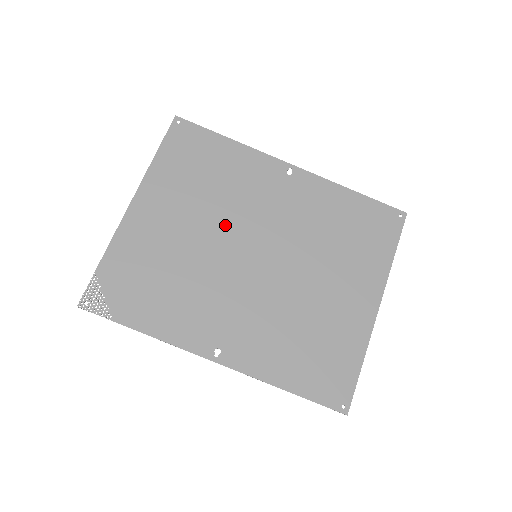
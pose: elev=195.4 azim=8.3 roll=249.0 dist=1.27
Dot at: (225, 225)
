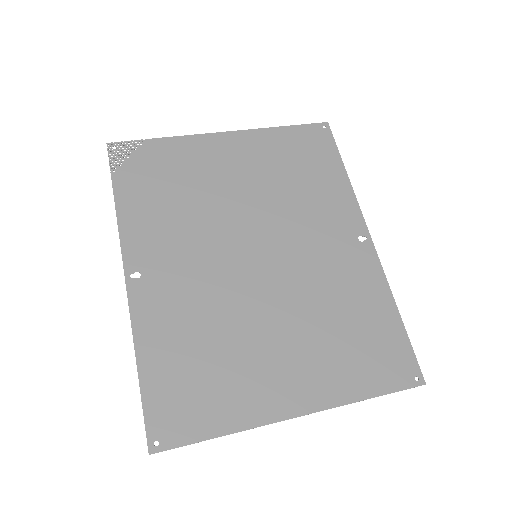
Dot at: (264, 213)
